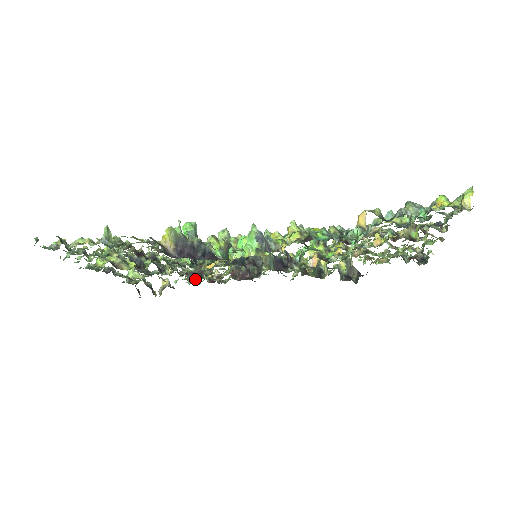
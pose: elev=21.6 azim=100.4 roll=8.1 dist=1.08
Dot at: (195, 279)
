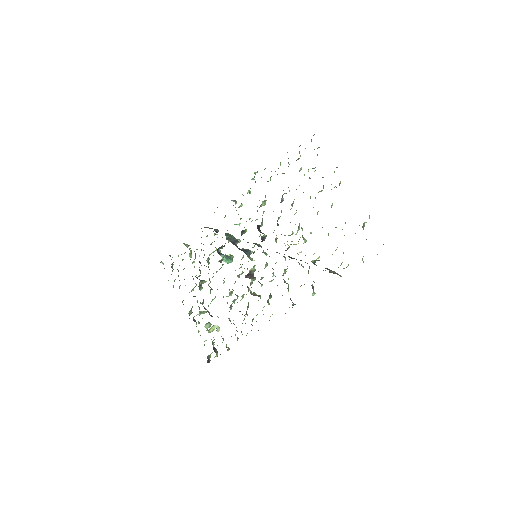
Dot at: (242, 334)
